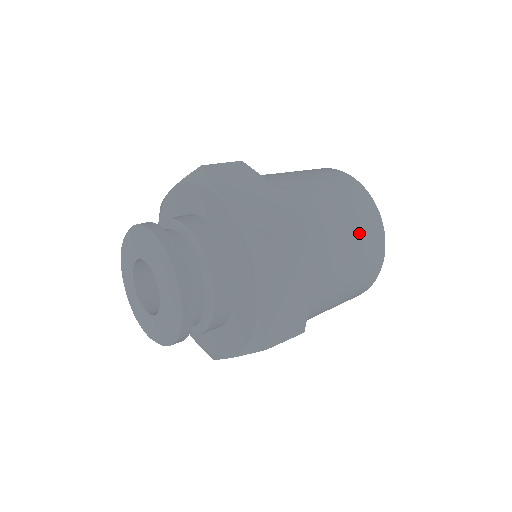
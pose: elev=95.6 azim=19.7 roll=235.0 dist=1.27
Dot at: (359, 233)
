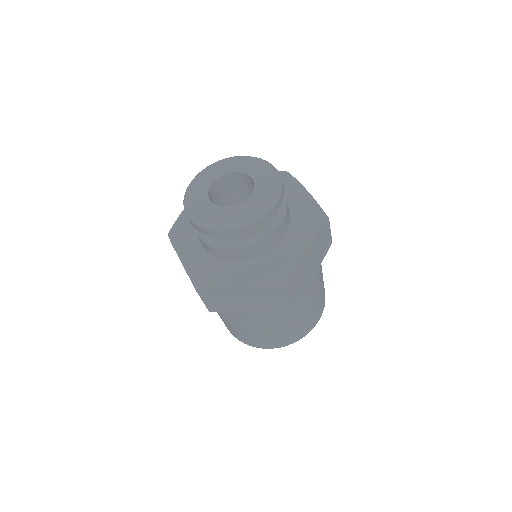
Dot at: occluded
